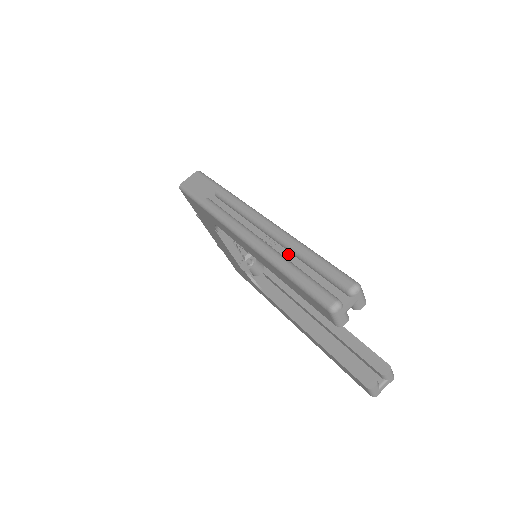
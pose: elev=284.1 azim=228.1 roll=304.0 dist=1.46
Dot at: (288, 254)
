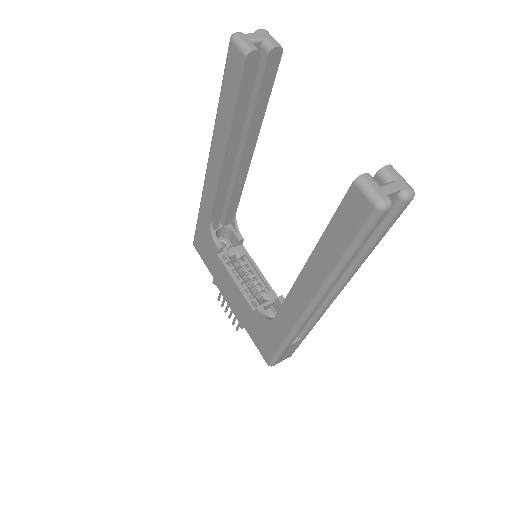
Dot at: occluded
